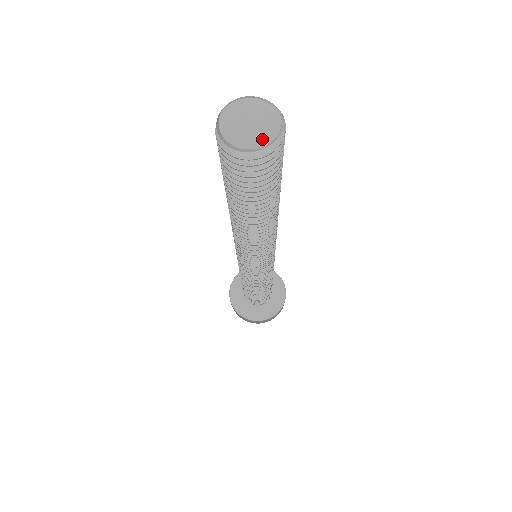
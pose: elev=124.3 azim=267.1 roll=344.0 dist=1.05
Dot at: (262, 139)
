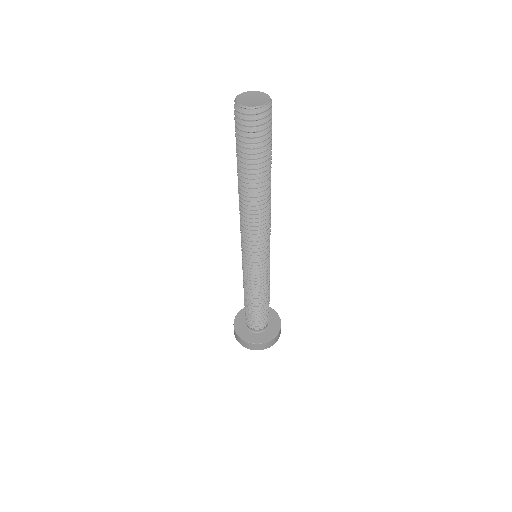
Dot at: (261, 103)
